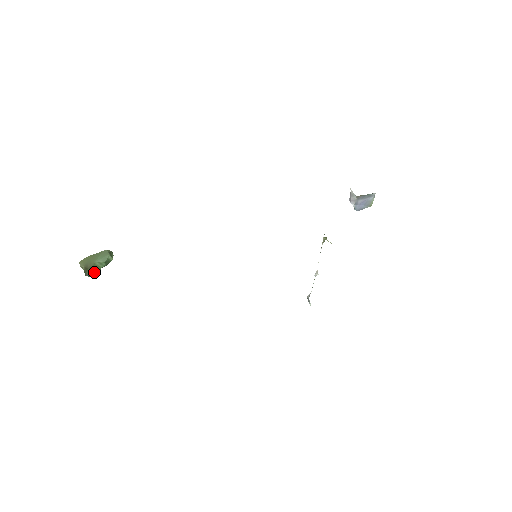
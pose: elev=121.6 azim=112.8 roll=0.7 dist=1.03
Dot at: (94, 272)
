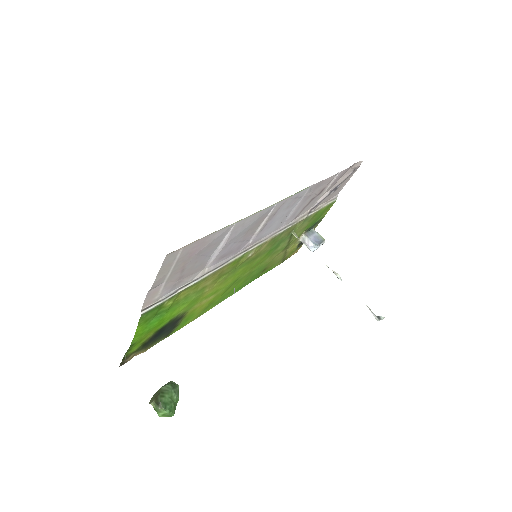
Dot at: (166, 403)
